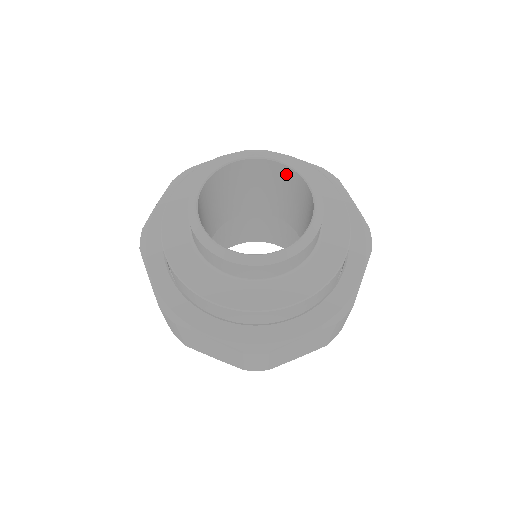
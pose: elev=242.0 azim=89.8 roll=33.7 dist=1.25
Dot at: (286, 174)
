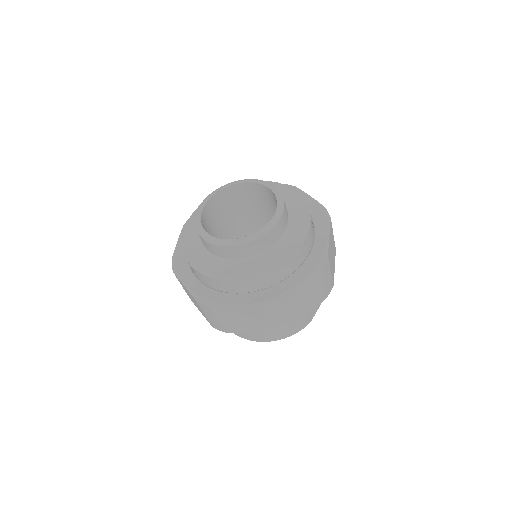
Dot at: (227, 194)
